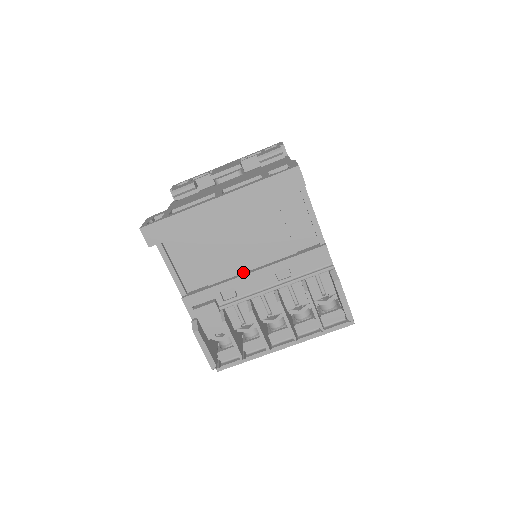
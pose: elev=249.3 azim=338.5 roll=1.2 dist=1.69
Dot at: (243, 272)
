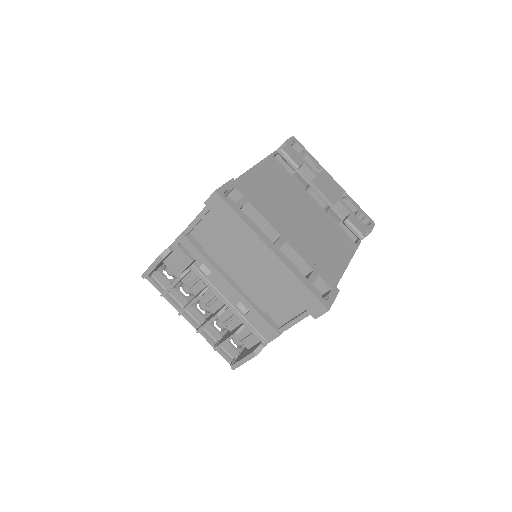
Dot at: (228, 275)
